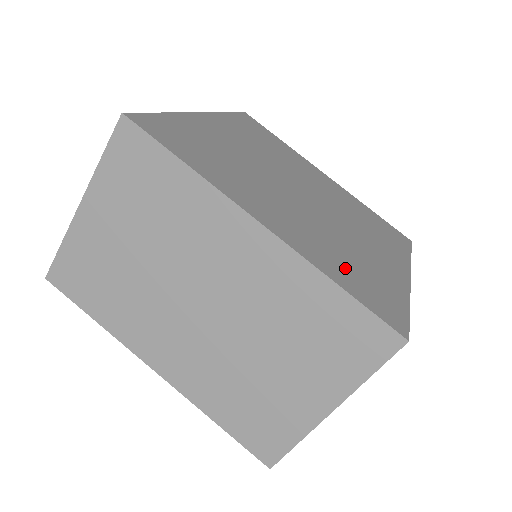
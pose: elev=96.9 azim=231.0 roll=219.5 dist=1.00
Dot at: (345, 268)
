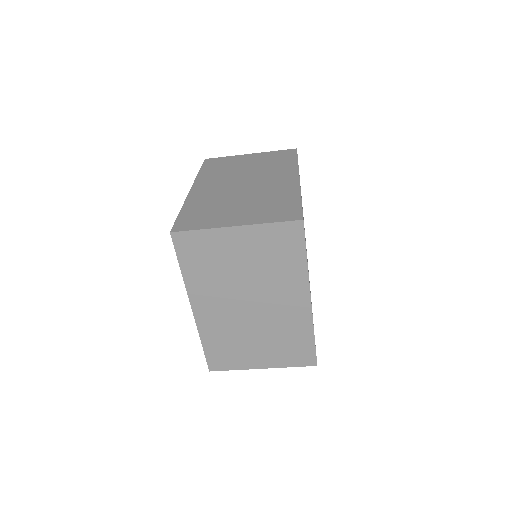
Dot at: occluded
